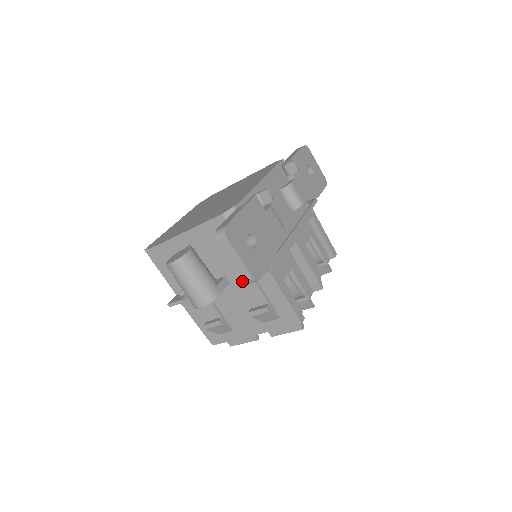
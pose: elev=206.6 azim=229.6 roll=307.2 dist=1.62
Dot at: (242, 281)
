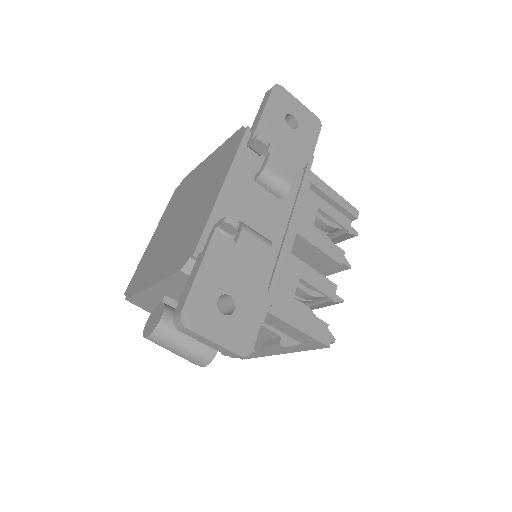
Dot at: occluded
